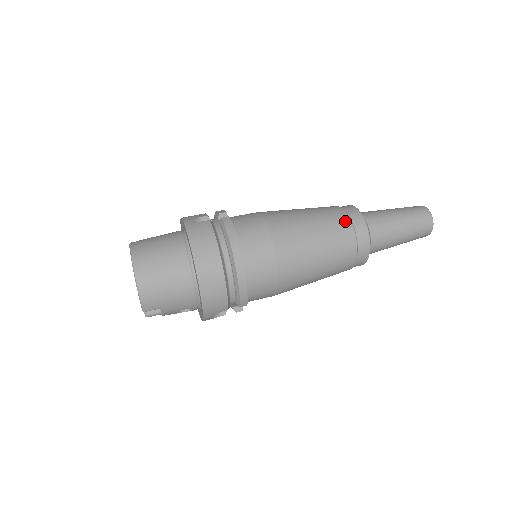
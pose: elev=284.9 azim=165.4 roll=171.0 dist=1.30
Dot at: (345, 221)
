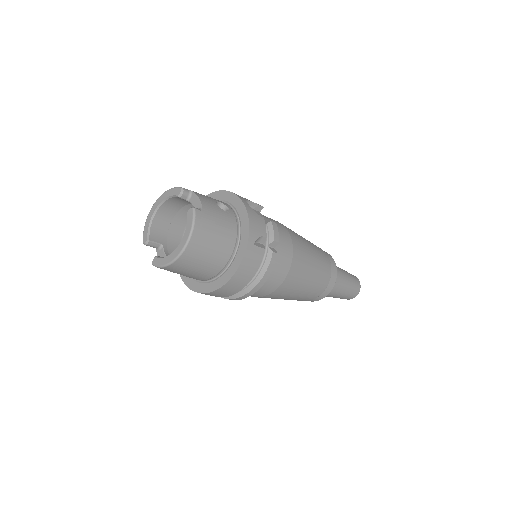
Dot at: (323, 288)
